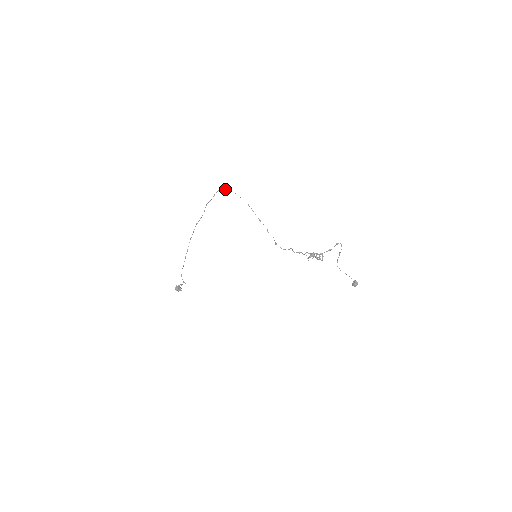
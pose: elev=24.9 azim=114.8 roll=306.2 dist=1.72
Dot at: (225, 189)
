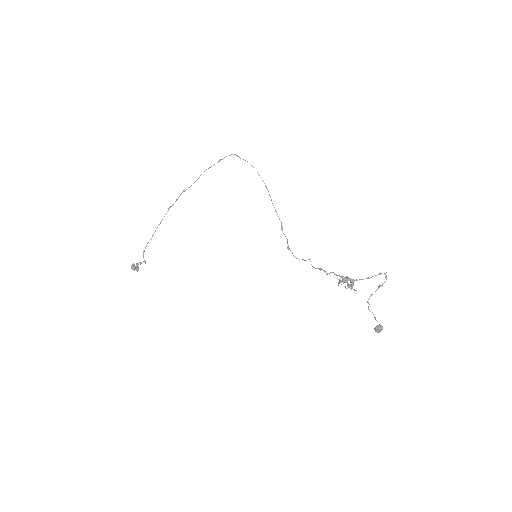
Dot at: (238, 156)
